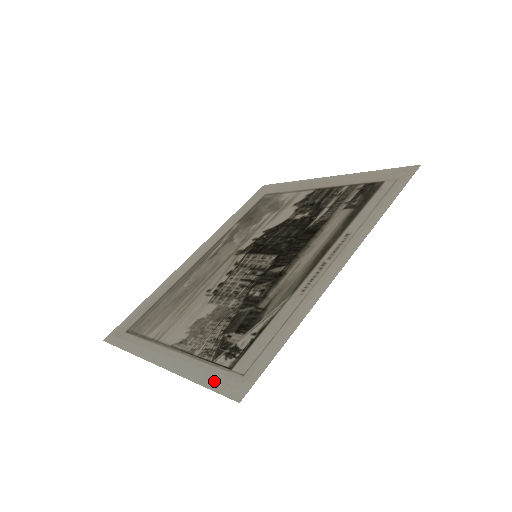
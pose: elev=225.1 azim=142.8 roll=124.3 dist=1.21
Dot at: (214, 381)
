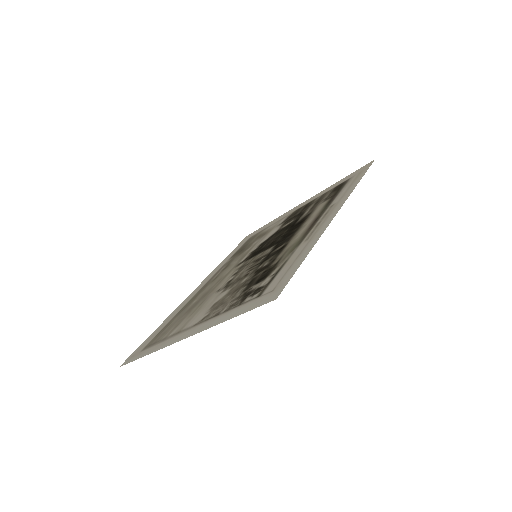
Dot at: (246, 308)
